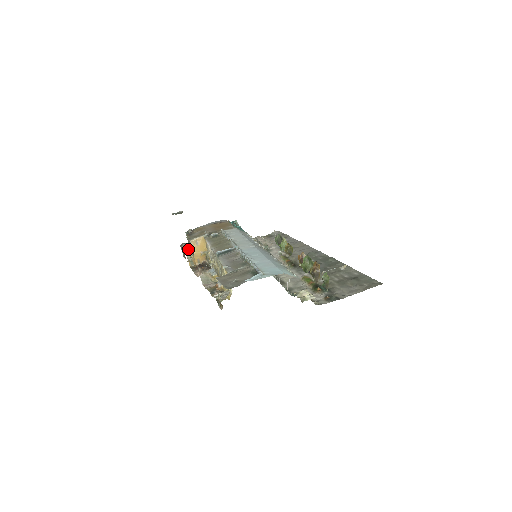
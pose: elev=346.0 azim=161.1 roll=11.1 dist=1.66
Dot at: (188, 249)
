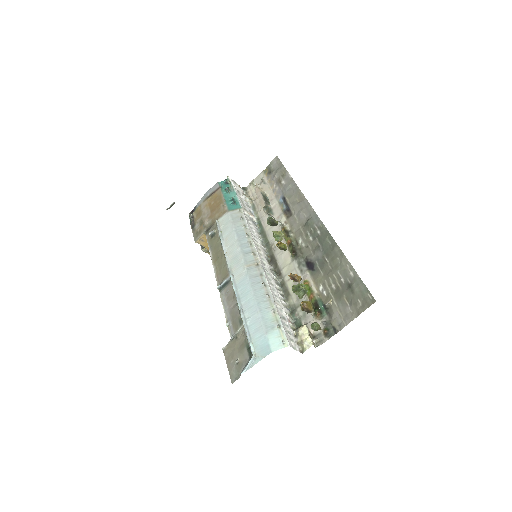
Dot at: occluded
